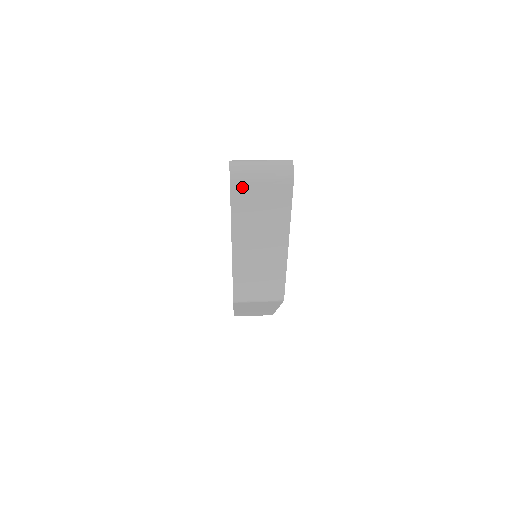
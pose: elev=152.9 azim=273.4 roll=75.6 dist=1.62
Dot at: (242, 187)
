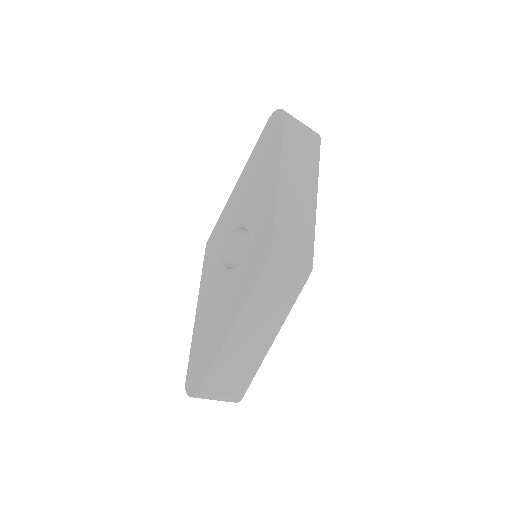
Dot at: (291, 123)
